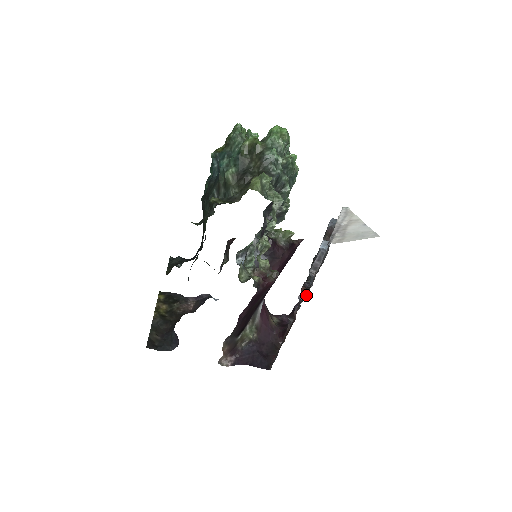
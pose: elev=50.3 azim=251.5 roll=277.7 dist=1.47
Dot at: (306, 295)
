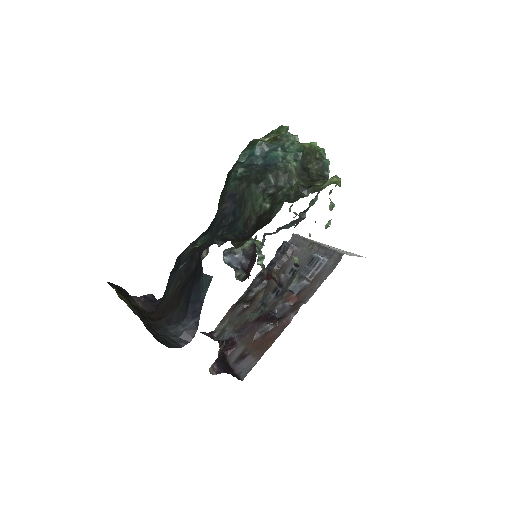
Dot at: (308, 299)
